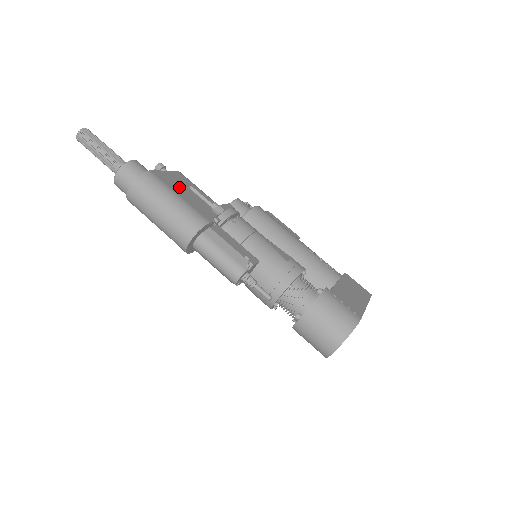
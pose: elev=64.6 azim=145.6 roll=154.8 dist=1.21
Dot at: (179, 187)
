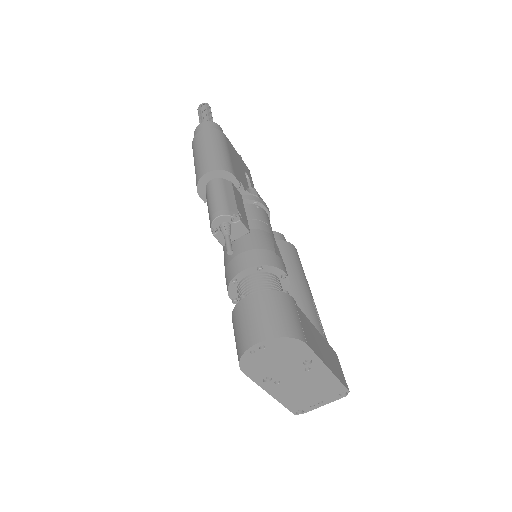
Dot at: (237, 159)
